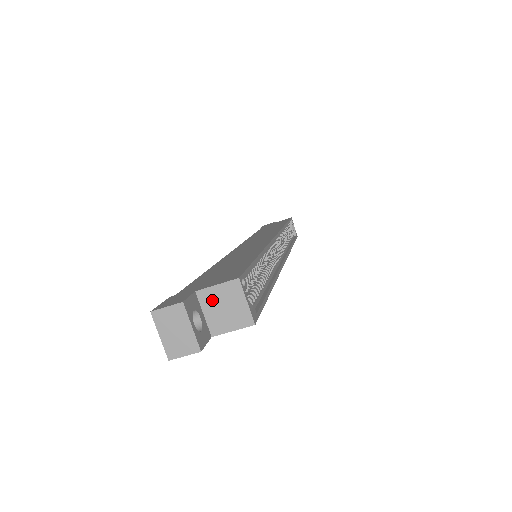
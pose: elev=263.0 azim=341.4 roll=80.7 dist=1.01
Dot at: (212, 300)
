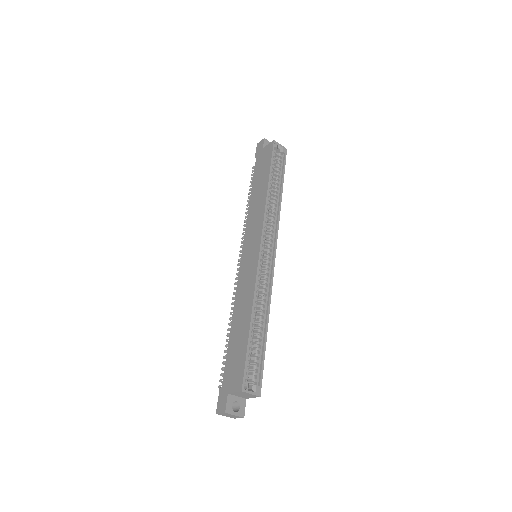
Dot at: (237, 394)
